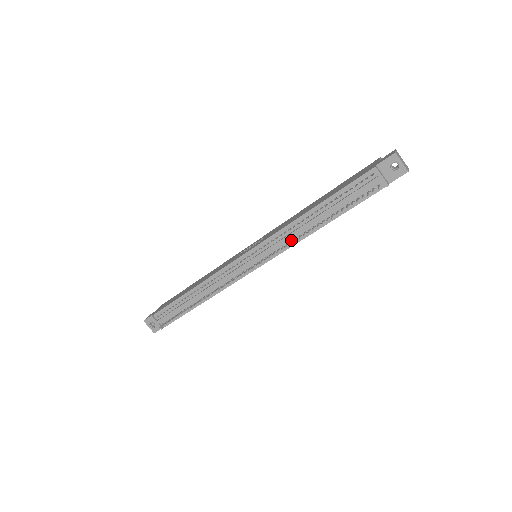
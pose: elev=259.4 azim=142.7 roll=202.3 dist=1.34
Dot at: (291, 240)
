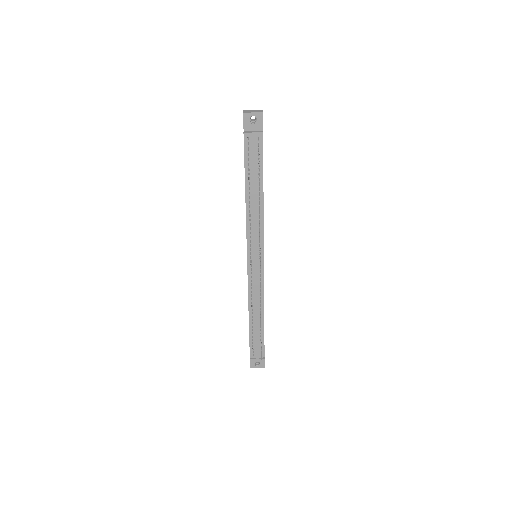
Dot at: (258, 224)
